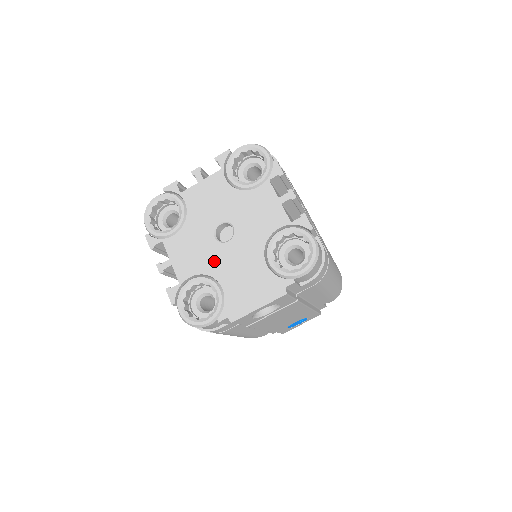
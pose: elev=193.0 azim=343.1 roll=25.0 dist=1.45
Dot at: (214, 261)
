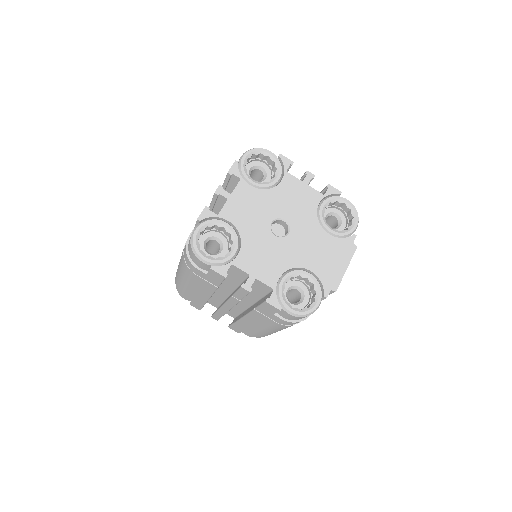
Dot at: (289, 254)
